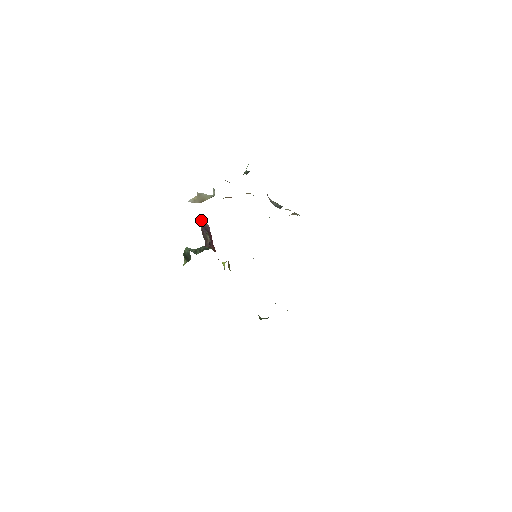
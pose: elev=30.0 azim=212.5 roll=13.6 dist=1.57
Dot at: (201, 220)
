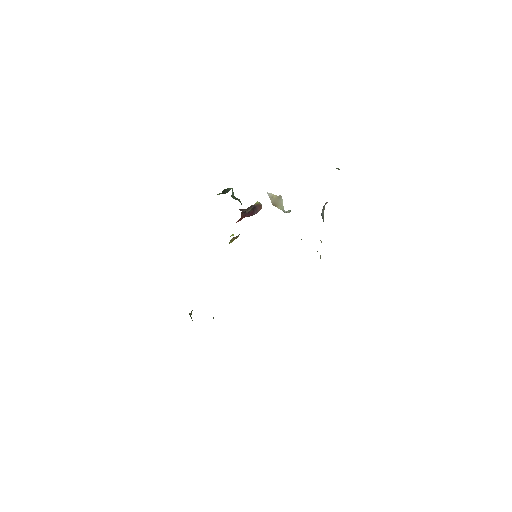
Dot at: (260, 204)
